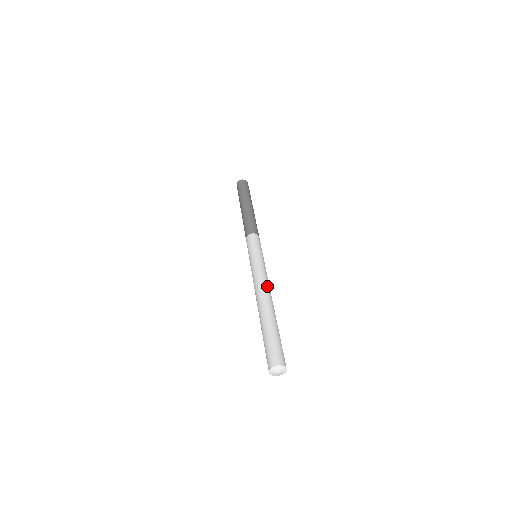
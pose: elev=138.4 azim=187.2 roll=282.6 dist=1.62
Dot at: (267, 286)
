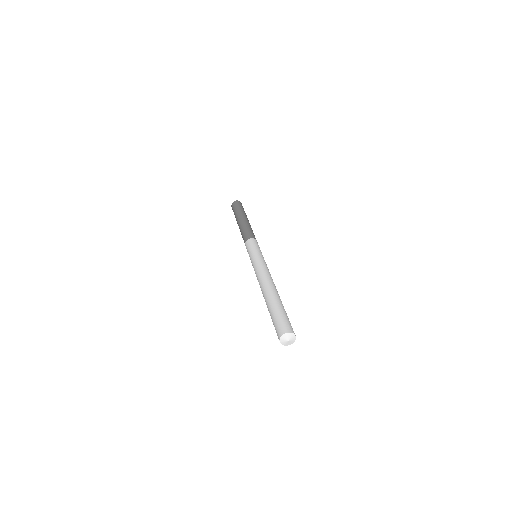
Dot at: (266, 275)
